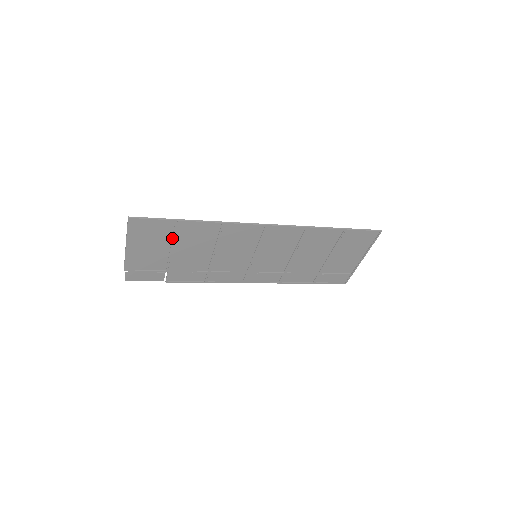
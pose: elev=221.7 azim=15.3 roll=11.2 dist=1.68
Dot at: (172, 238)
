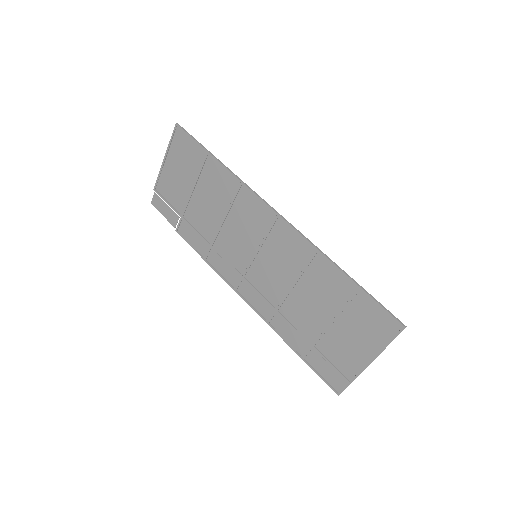
Dot at: (197, 172)
